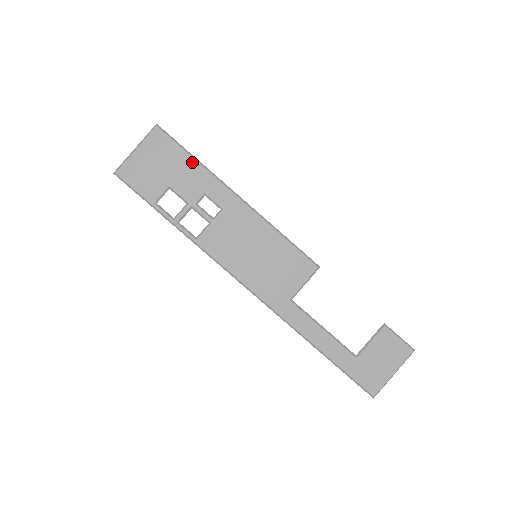
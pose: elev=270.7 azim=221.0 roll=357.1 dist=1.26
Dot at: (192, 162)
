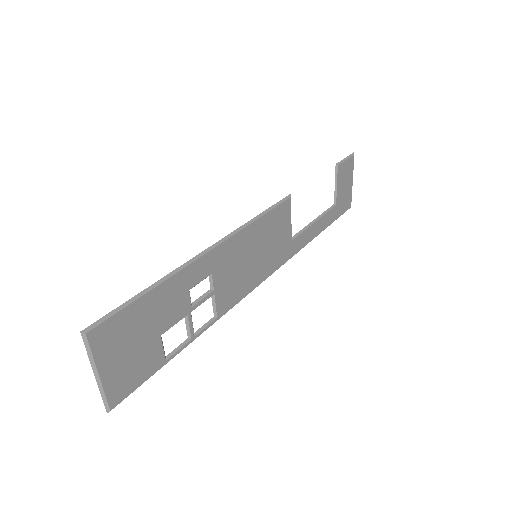
Dot at: (154, 294)
